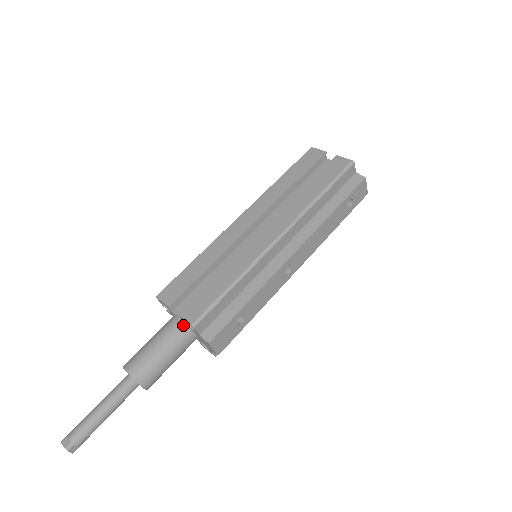
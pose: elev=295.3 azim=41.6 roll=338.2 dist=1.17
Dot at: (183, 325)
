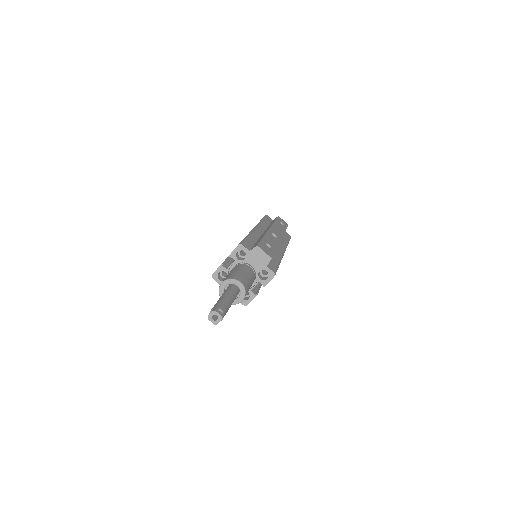
Dot at: (238, 265)
